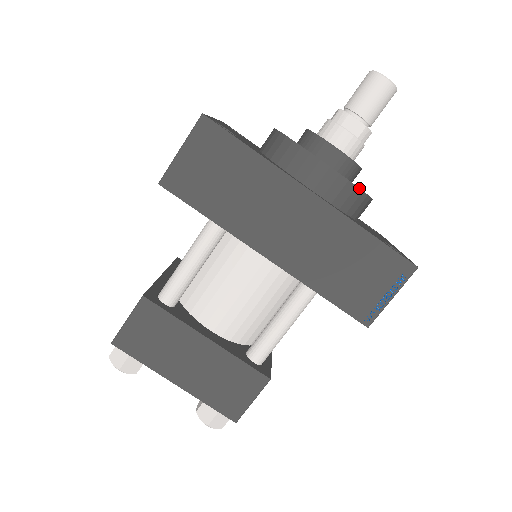
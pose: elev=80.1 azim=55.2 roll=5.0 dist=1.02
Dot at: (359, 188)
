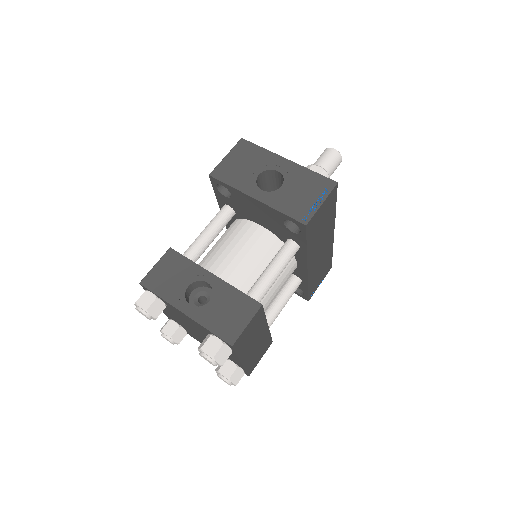
Dot at: occluded
